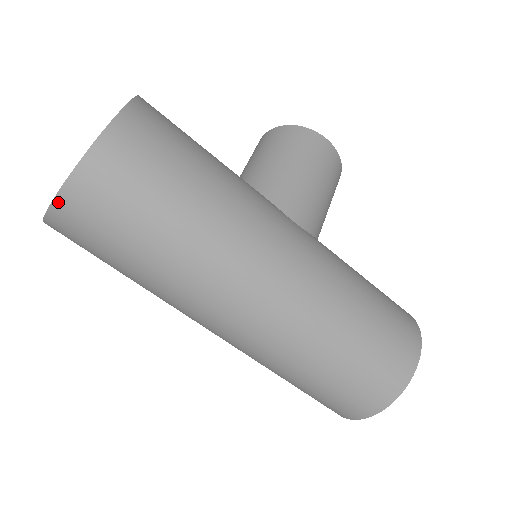
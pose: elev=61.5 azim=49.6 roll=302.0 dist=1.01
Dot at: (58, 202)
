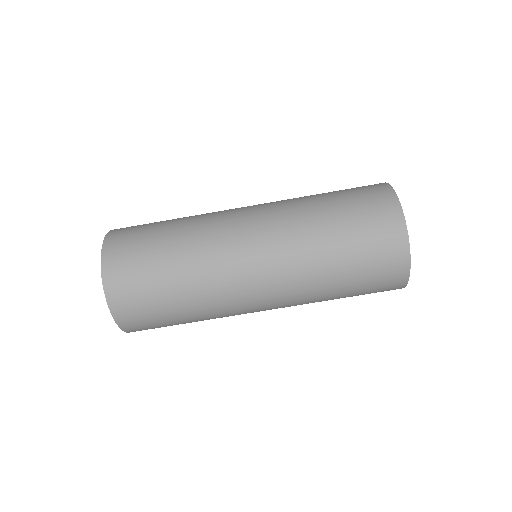
Dot at: (104, 273)
